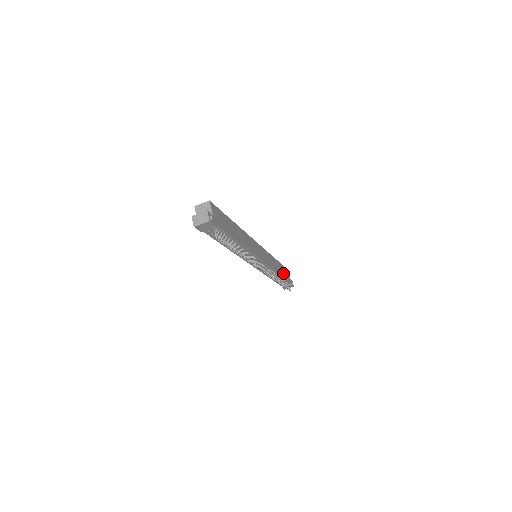
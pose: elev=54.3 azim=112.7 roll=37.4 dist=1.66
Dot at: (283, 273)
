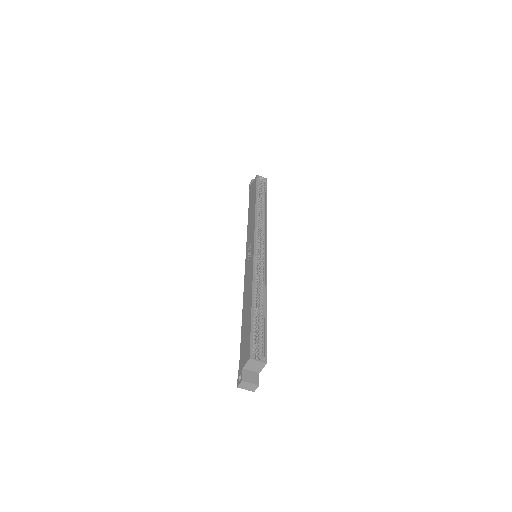
Dot at: occluded
